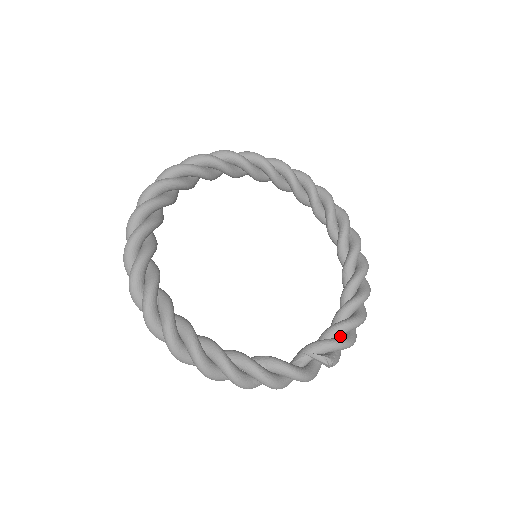
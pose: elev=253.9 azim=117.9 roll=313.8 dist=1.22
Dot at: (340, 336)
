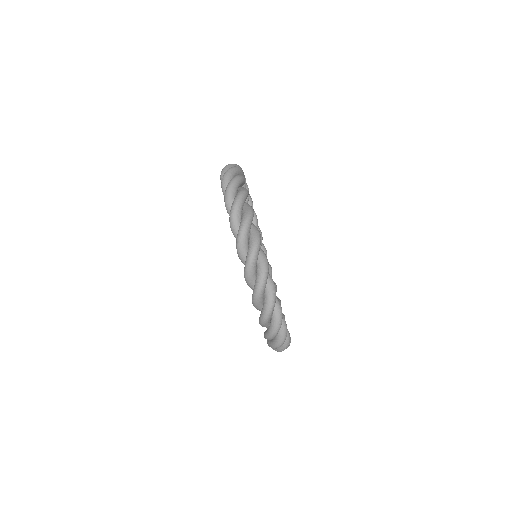
Dot at: occluded
